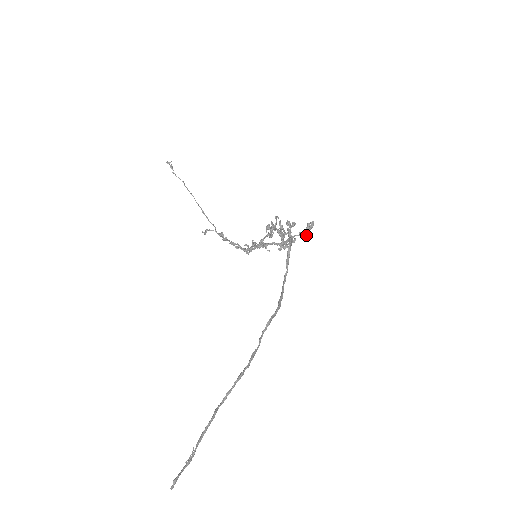
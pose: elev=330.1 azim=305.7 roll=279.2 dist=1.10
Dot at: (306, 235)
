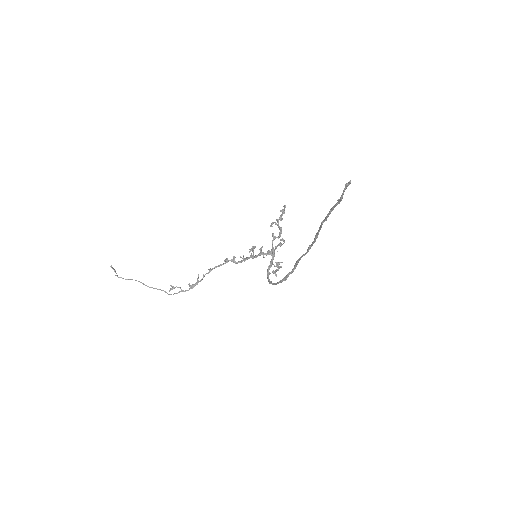
Dot at: (280, 266)
